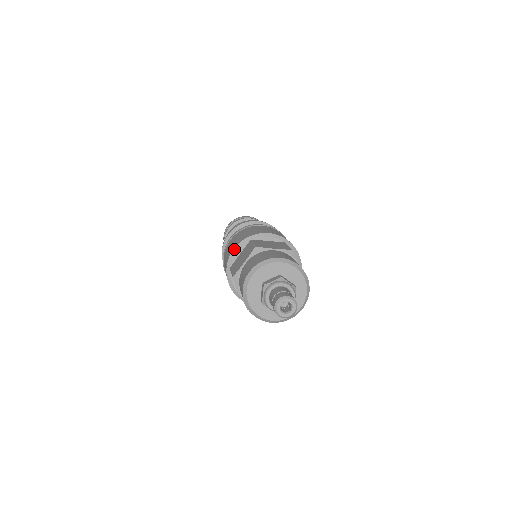
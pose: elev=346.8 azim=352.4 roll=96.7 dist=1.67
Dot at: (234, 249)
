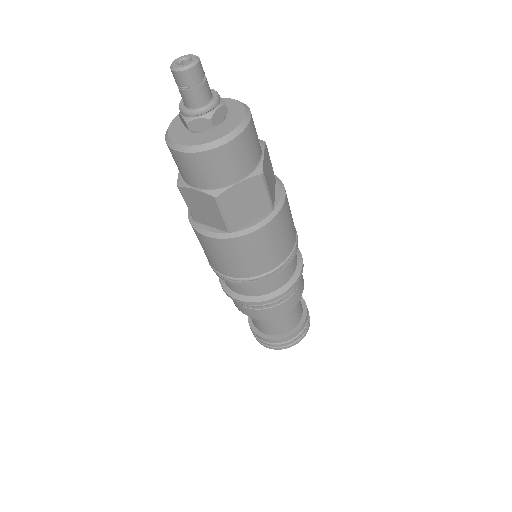
Dot at: occluded
